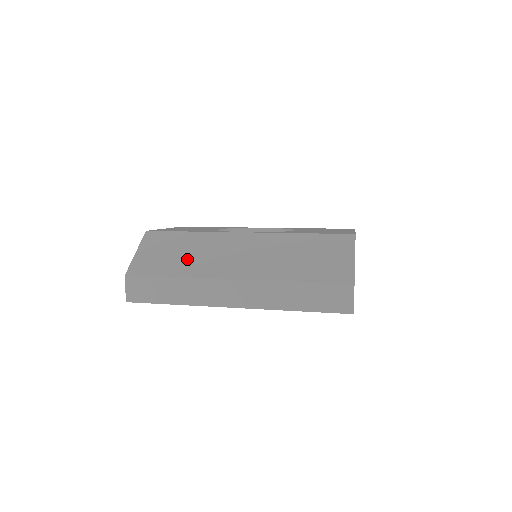
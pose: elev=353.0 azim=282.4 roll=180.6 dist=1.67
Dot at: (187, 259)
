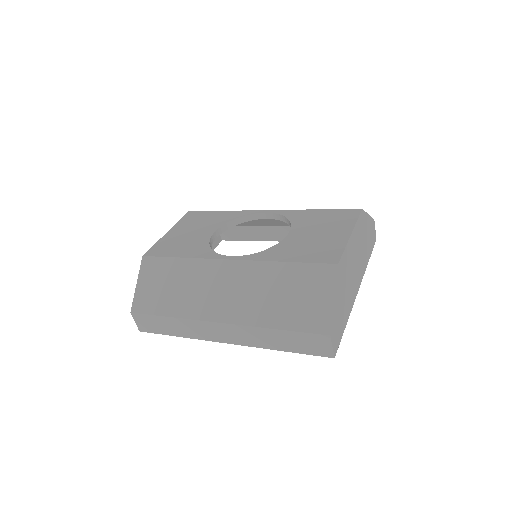
Dot at: (179, 295)
